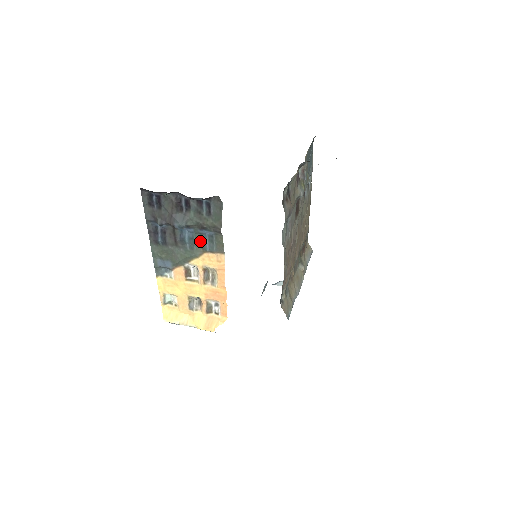
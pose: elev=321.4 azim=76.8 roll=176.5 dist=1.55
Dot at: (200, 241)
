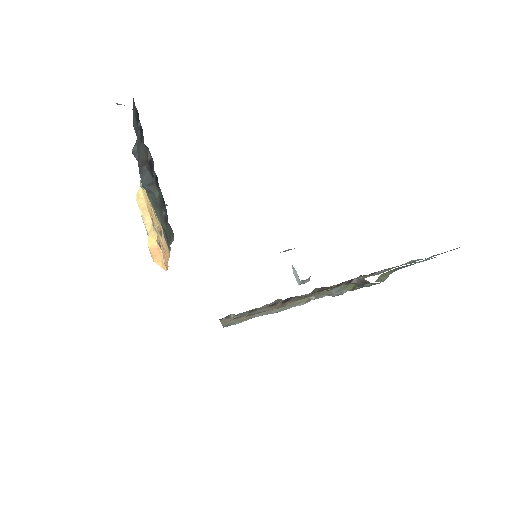
Dot at: occluded
